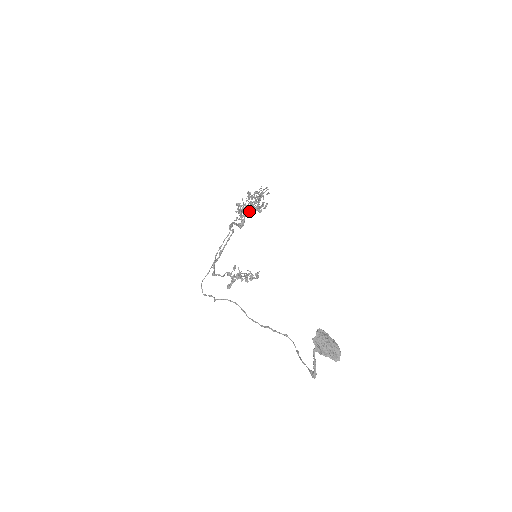
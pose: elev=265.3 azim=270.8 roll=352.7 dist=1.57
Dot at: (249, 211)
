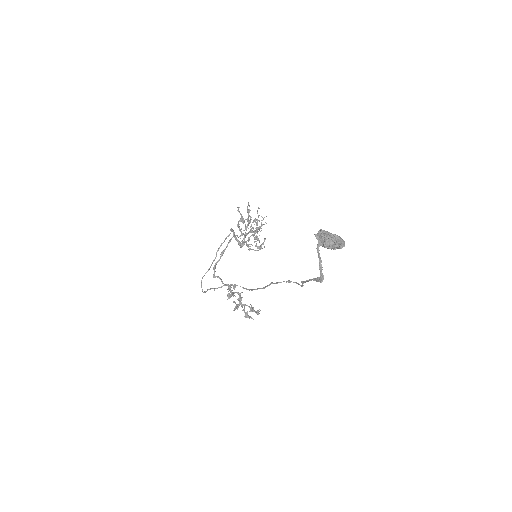
Dot at: occluded
